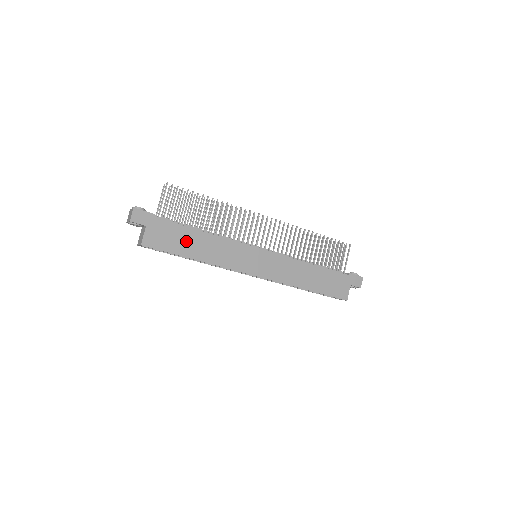
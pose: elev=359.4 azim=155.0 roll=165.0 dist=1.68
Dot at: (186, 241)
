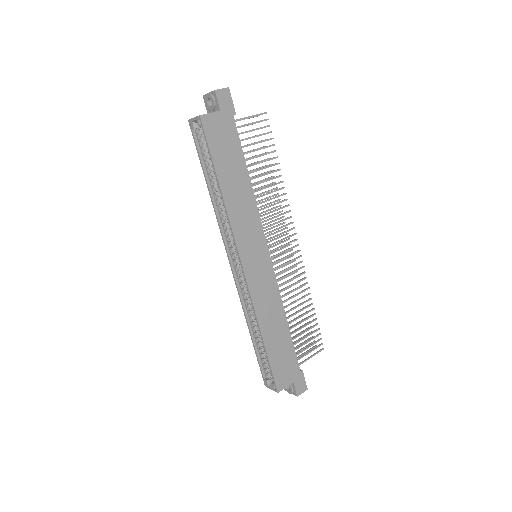
Dot at: (231, 164)
